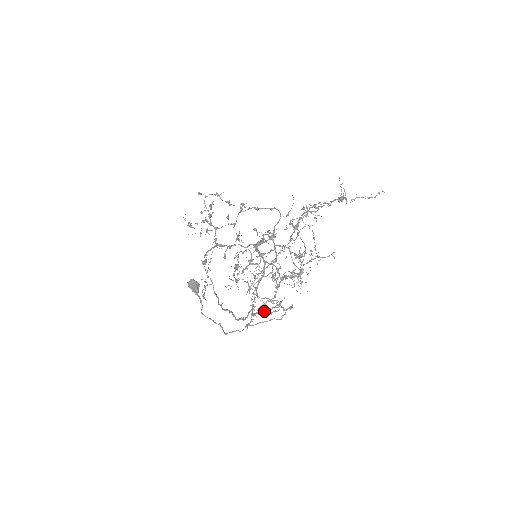
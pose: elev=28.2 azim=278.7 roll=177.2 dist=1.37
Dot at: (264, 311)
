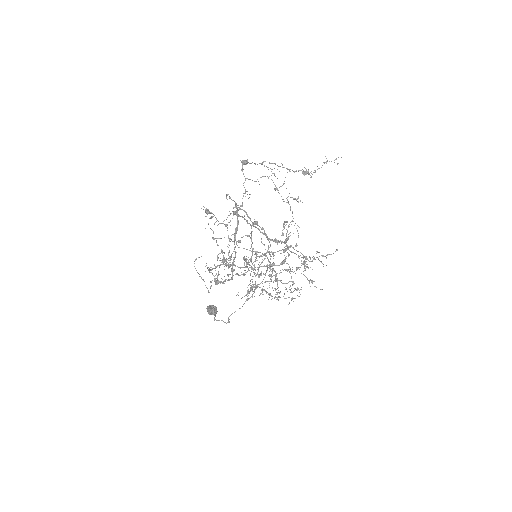
Dot at: occluded
